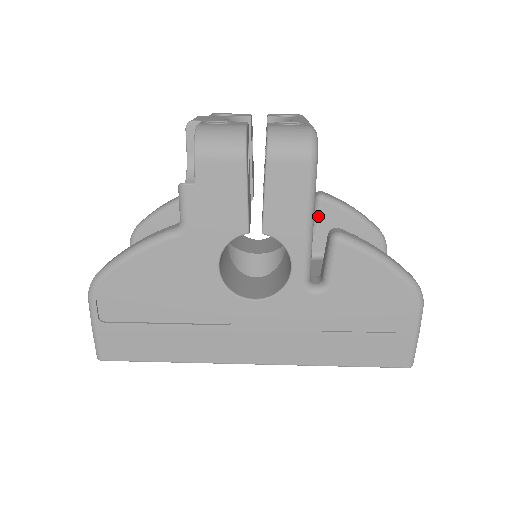
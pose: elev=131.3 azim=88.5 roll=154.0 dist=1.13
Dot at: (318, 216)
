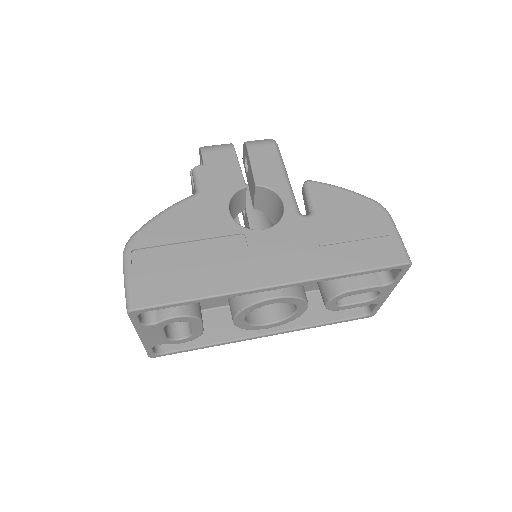
Dot at: occluded
